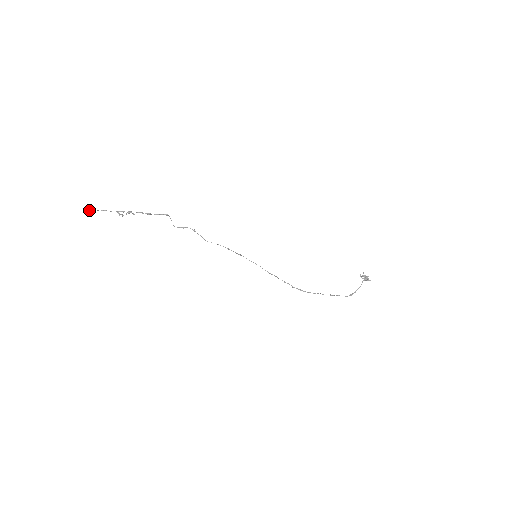
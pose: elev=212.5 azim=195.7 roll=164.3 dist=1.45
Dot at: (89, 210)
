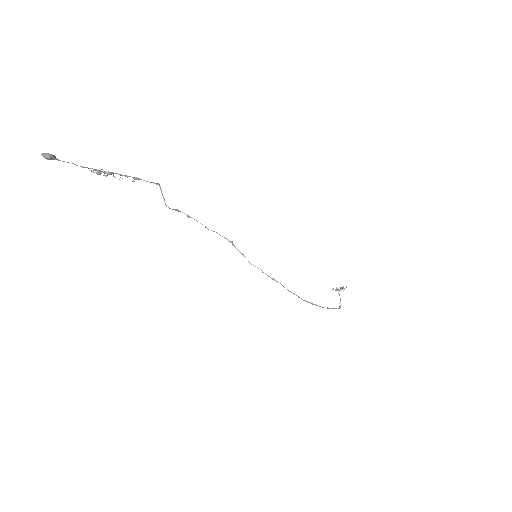
Dot at: (51, 155)
